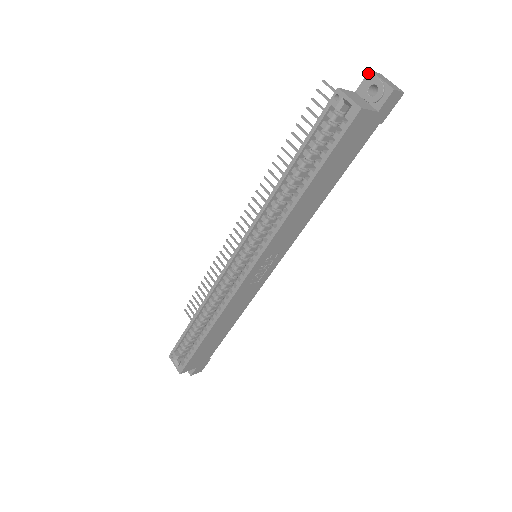
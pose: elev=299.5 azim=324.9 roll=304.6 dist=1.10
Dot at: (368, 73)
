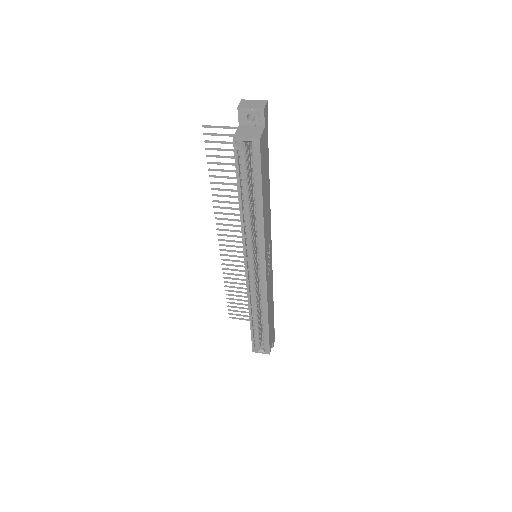
Dot at: (238, 110)
